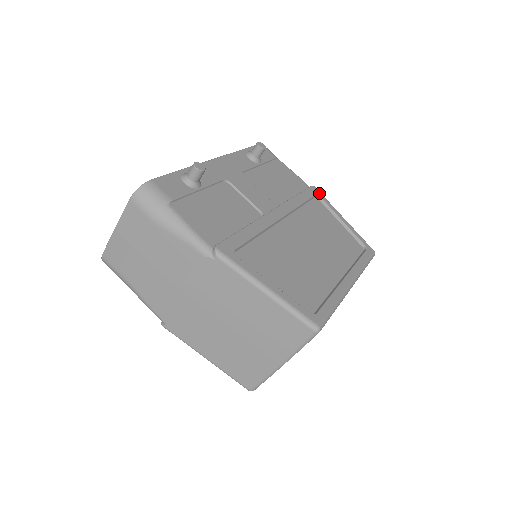
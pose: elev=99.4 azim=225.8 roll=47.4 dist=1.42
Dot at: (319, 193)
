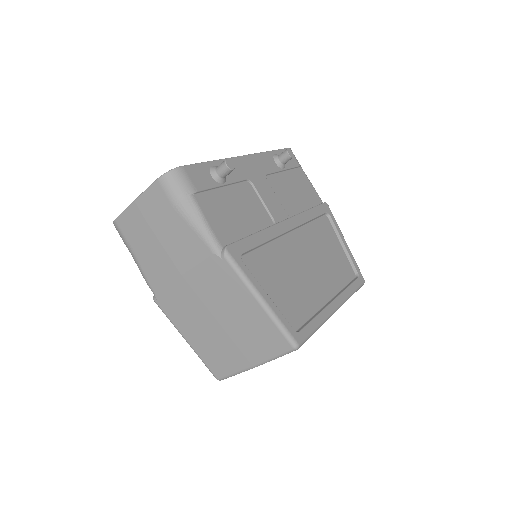
Dot at: (330, 211)
